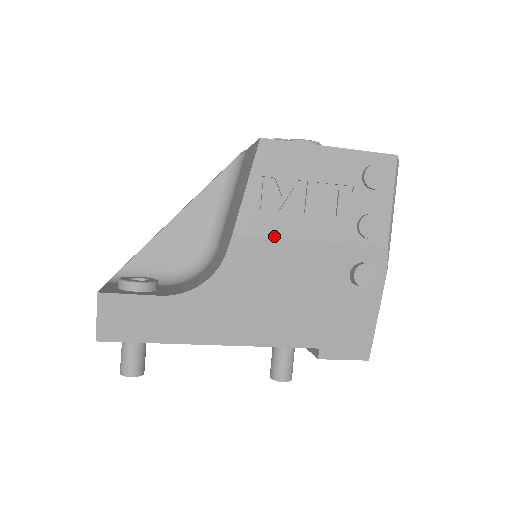
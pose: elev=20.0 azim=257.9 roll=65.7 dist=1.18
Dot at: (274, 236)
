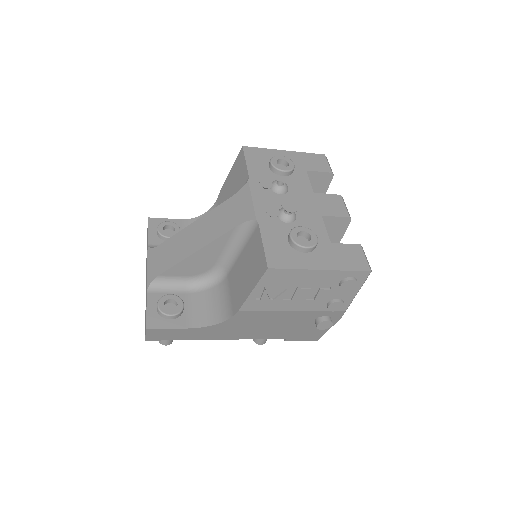
Dot at: (267, 310)
